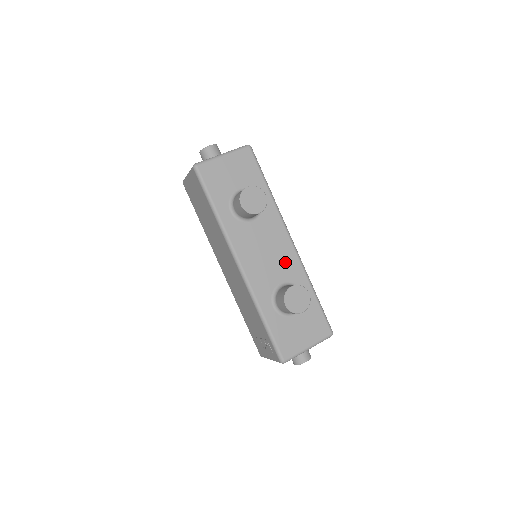
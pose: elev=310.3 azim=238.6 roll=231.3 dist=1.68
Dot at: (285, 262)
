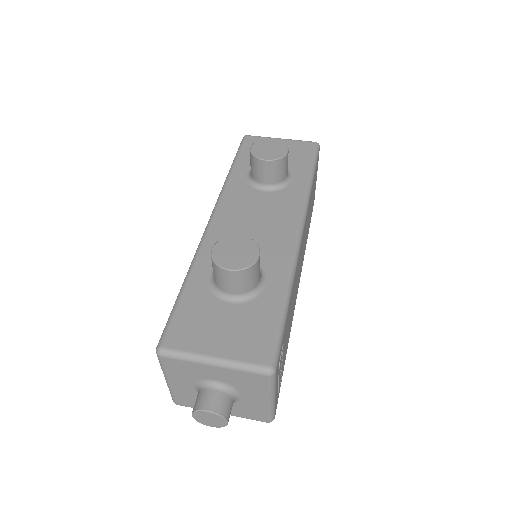
Dot at: (271, 243)
